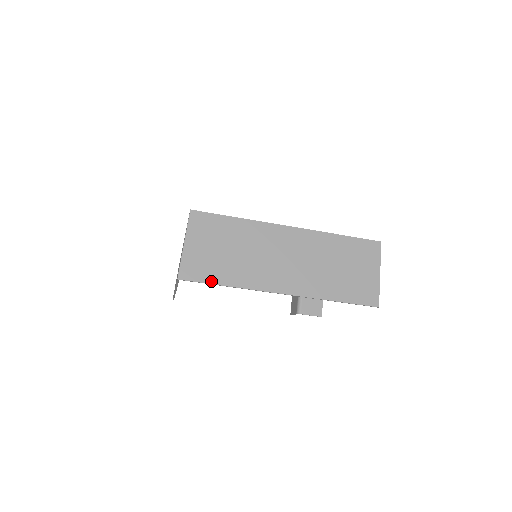
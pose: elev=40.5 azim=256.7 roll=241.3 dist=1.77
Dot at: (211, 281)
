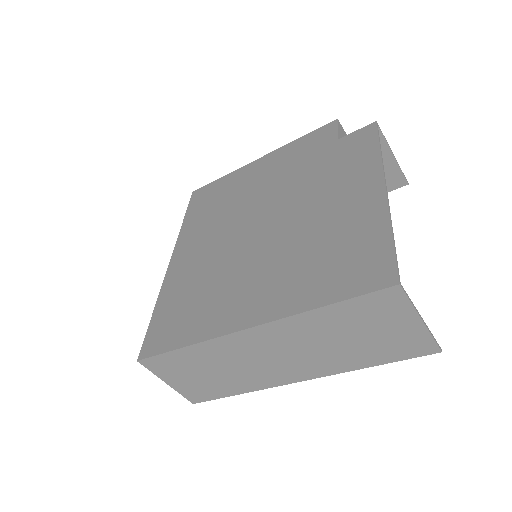
Dot at: (221, 396)
